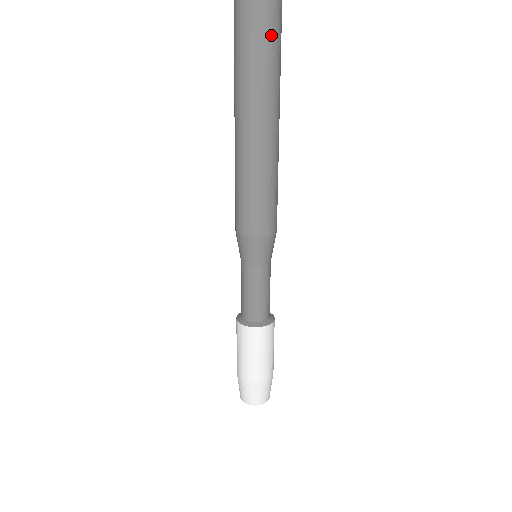
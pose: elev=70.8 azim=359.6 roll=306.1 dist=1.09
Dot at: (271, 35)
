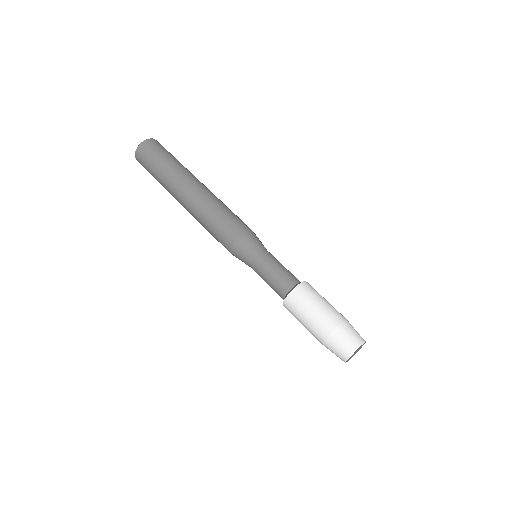
Dot at: occluded
